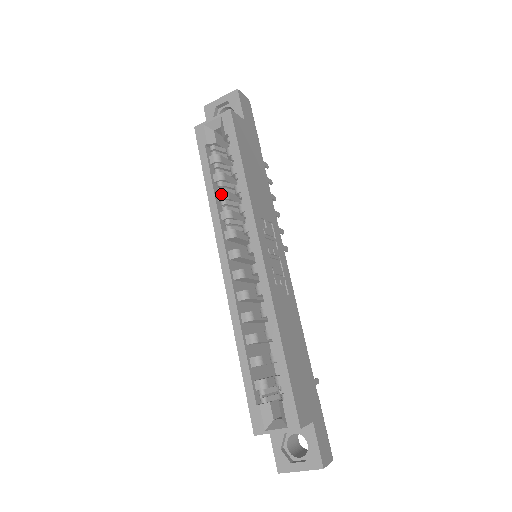
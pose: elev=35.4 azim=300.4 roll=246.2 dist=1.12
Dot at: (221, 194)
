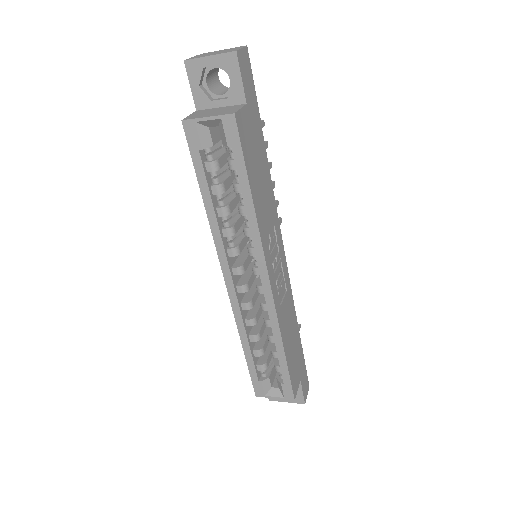
Dot at: (222, 211)
